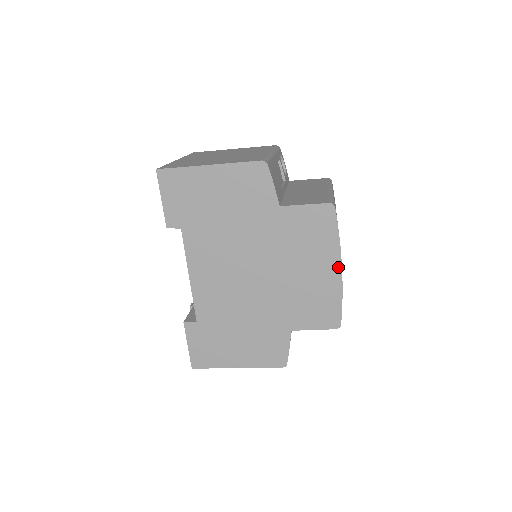
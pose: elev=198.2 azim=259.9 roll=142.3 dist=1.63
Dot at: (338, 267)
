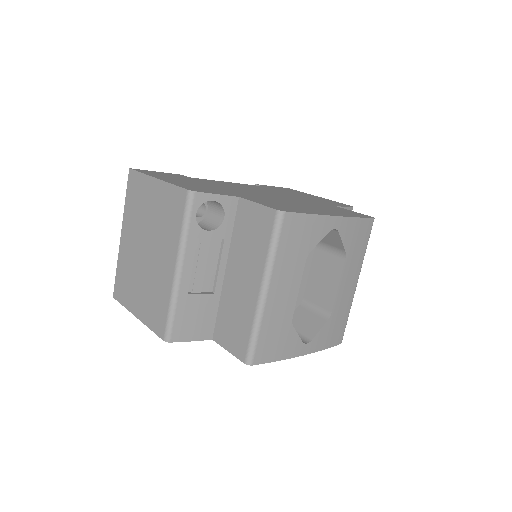
Dot at: (300, 354)
